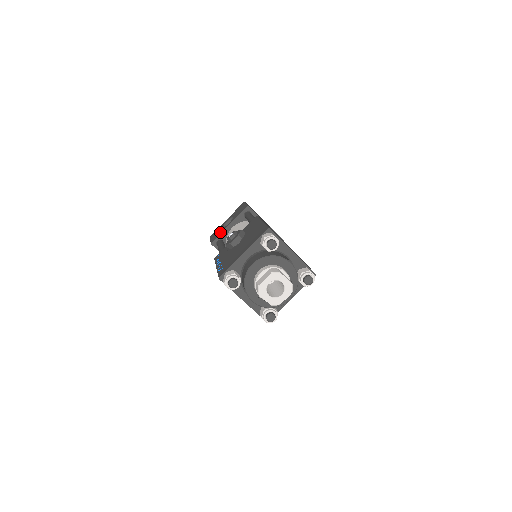
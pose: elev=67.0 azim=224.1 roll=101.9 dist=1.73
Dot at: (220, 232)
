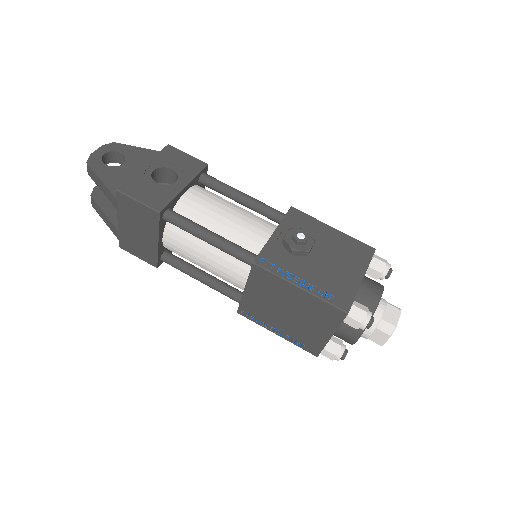
Dot at: (169, 194)
